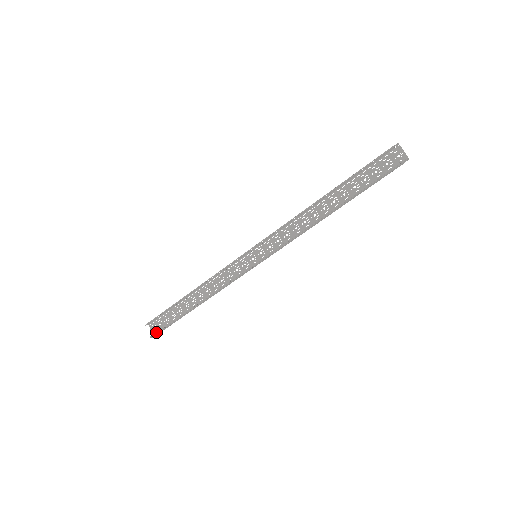
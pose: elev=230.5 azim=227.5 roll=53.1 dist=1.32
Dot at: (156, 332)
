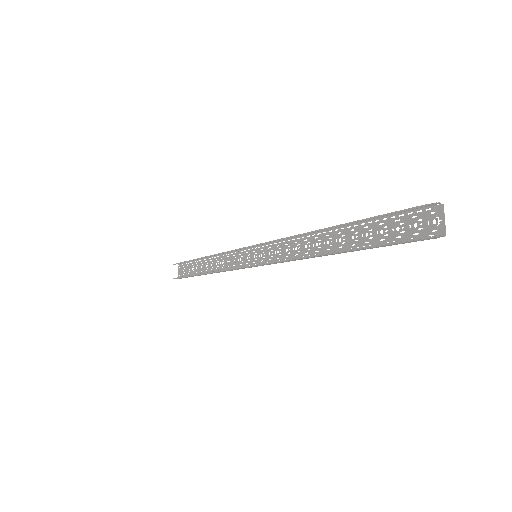
Dot at: (177, 277)
